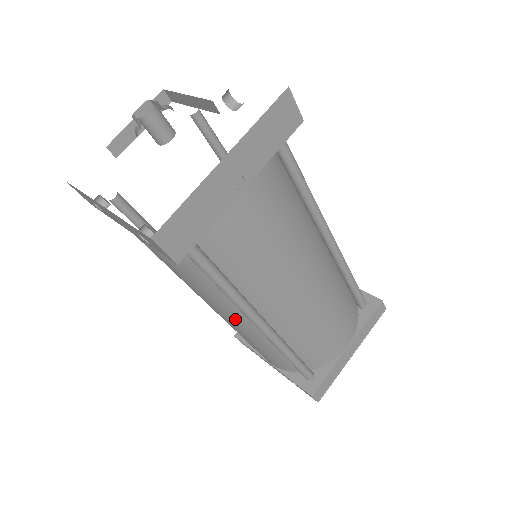
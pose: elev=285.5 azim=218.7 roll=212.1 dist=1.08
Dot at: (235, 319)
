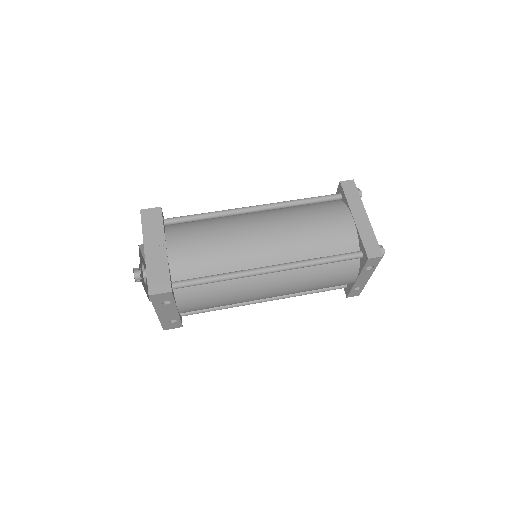
Dot at: (269, 284)
